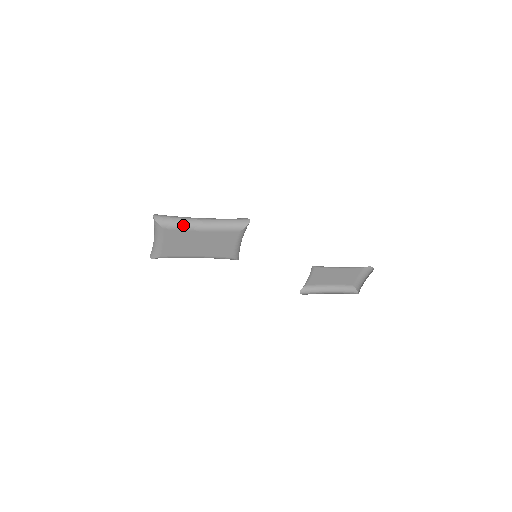
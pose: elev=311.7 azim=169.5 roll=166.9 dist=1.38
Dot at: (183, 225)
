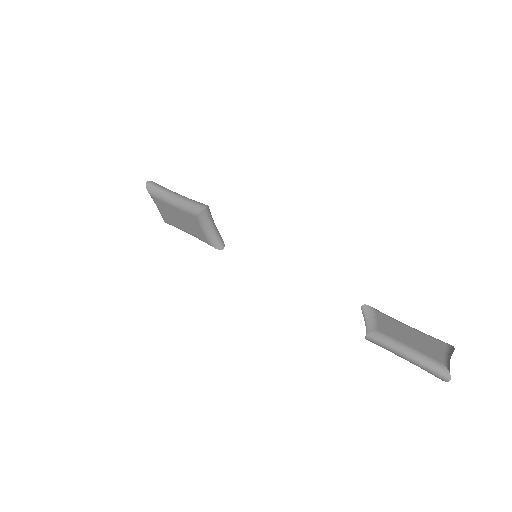
Dot at: (161, 196)
